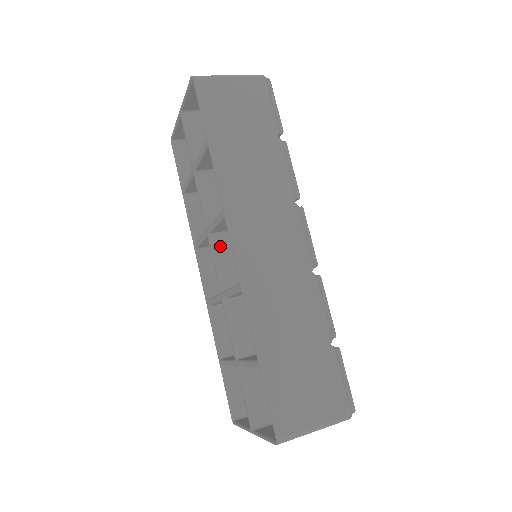
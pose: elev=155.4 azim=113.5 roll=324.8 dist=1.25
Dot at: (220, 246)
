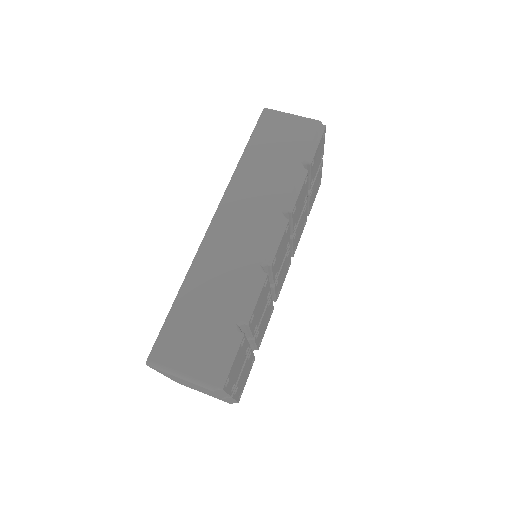
Dot at: occluded
